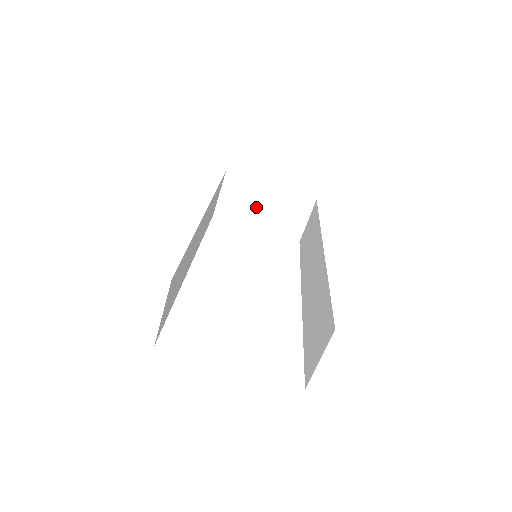
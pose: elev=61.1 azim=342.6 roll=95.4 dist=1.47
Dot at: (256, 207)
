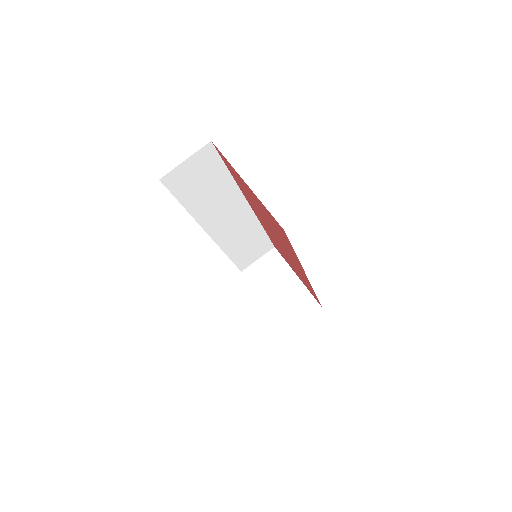
Dot at: (275, 285)
